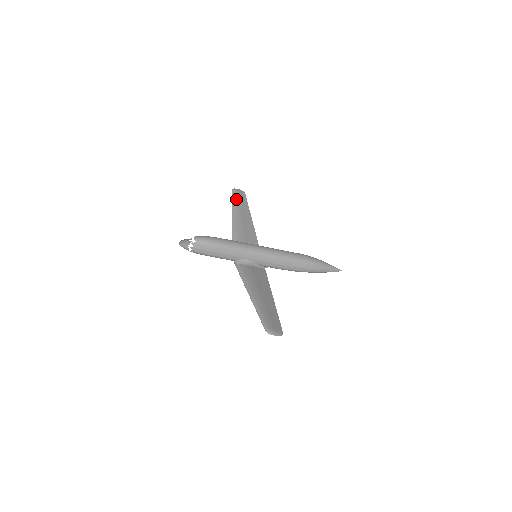
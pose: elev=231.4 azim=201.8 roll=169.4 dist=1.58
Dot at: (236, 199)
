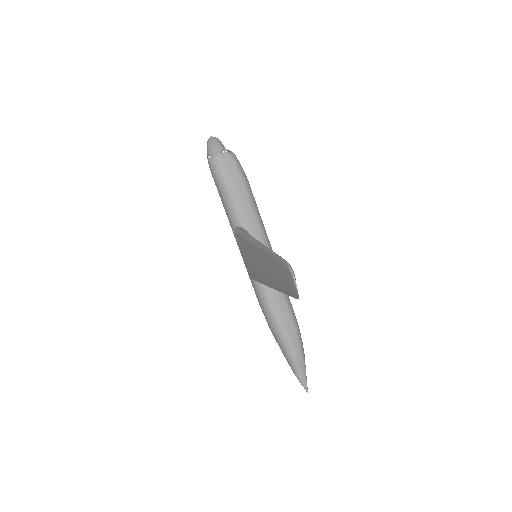
Dot at: occluded
